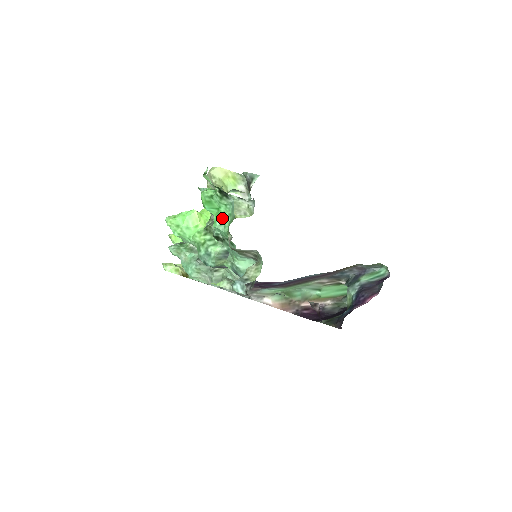
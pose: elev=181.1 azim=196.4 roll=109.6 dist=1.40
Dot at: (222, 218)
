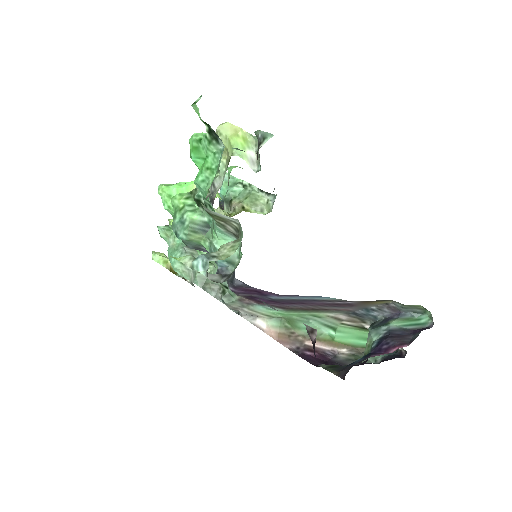
Dot at: (207, 172)
